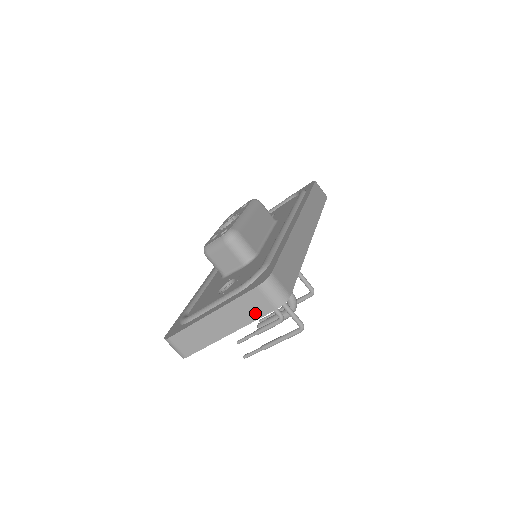
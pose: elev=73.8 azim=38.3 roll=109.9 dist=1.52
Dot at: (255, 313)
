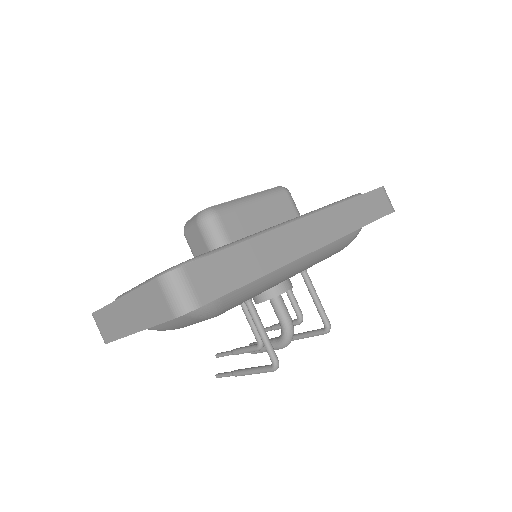
Dot at: (156, 314)
